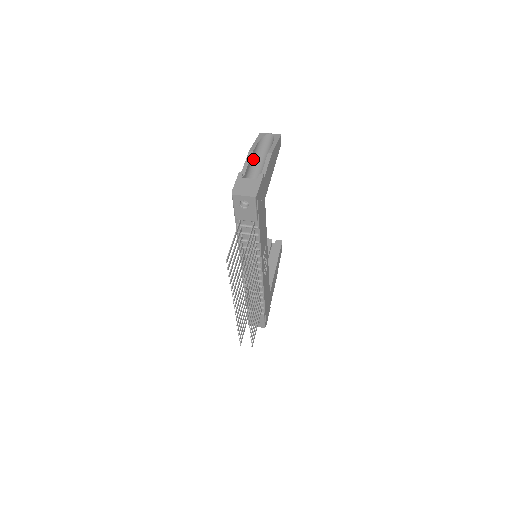
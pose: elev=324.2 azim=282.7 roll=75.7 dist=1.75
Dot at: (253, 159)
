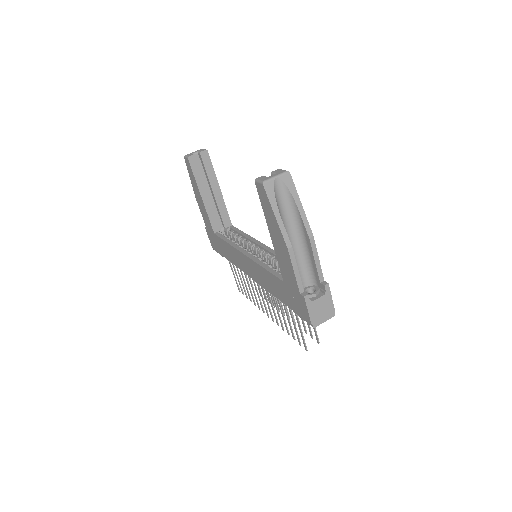
Dot at: occluded
